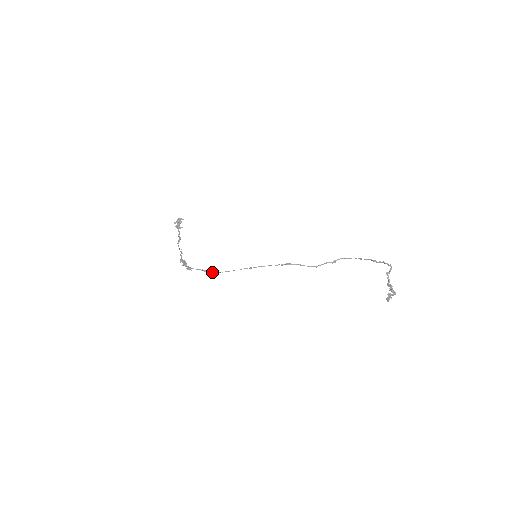
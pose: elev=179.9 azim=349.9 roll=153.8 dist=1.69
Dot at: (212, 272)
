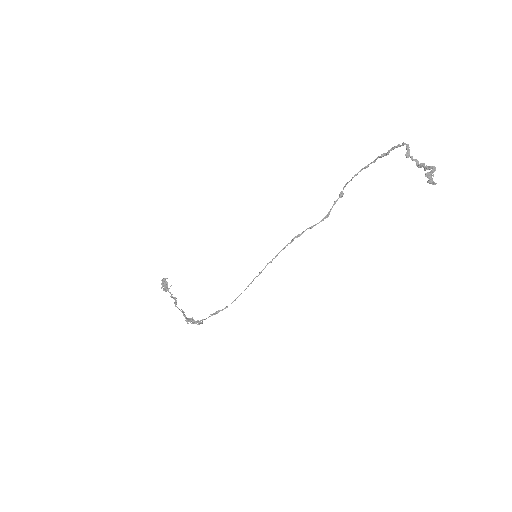
Dot at: (225, 308)
